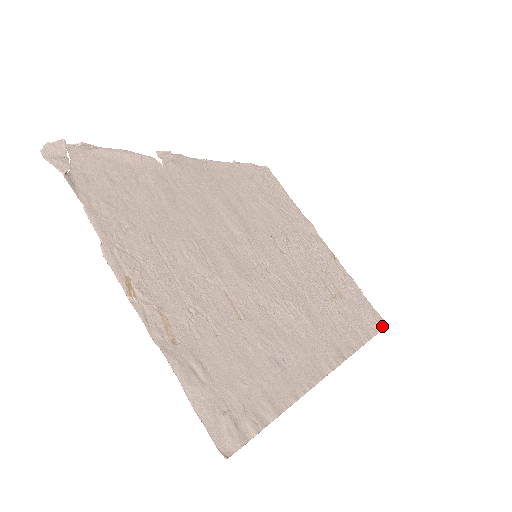
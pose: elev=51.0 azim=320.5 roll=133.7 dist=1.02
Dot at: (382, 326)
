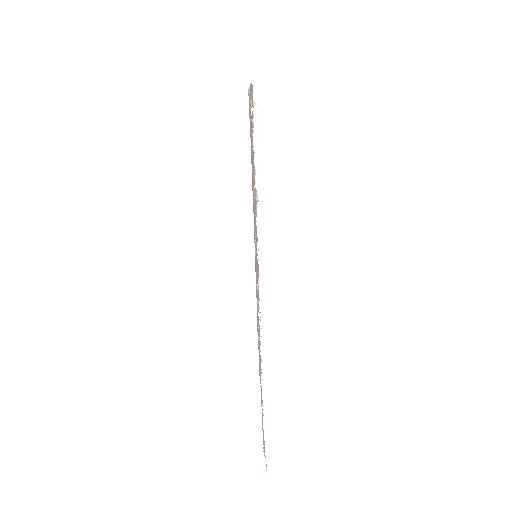
Dot at: occluded
